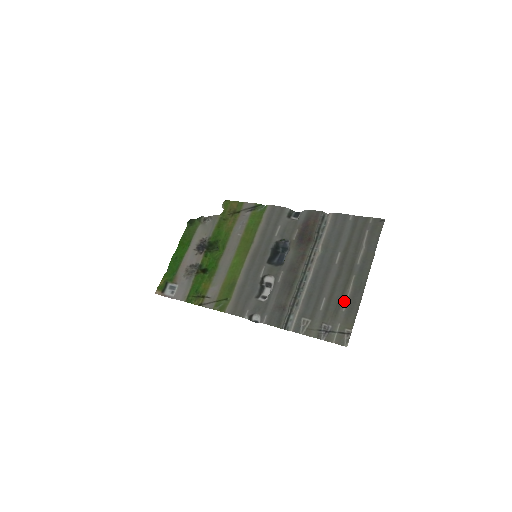
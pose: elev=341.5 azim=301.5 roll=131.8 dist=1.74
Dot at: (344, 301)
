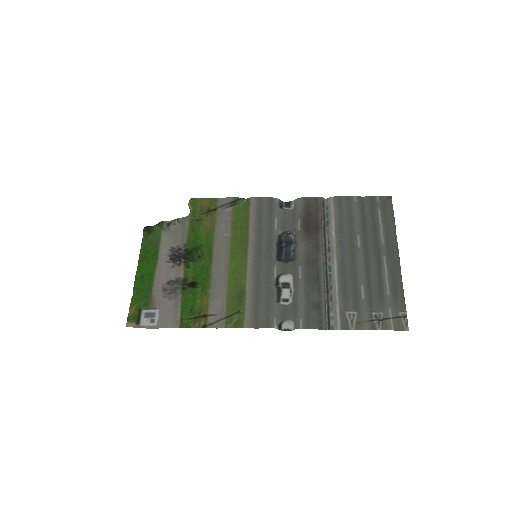
Dot at: (385, 284)
